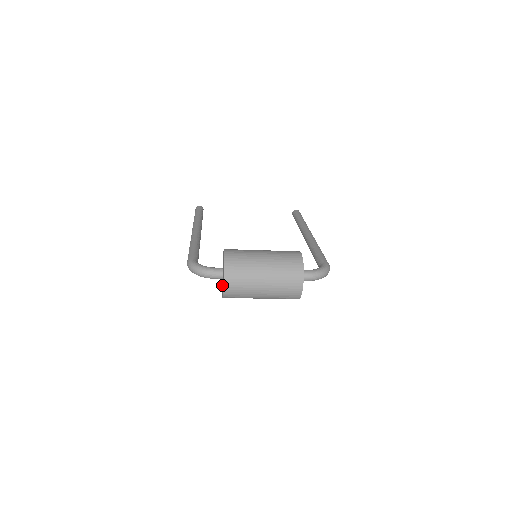
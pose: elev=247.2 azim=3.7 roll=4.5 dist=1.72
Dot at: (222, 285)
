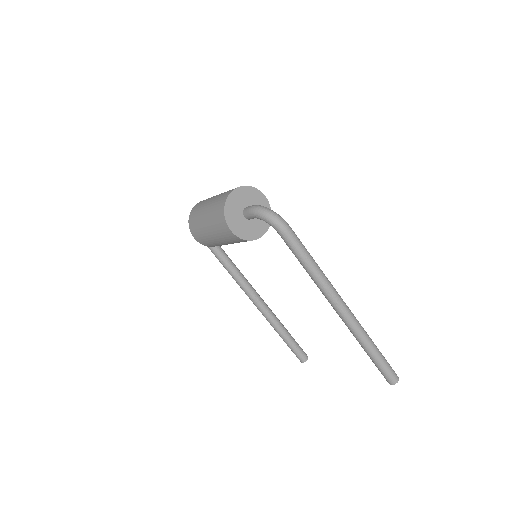
Dot at: occluded
